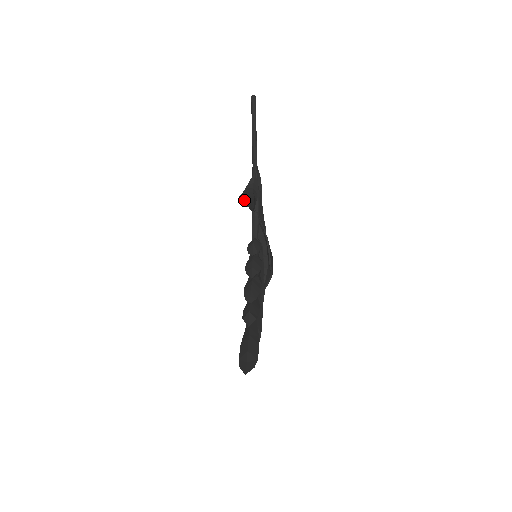
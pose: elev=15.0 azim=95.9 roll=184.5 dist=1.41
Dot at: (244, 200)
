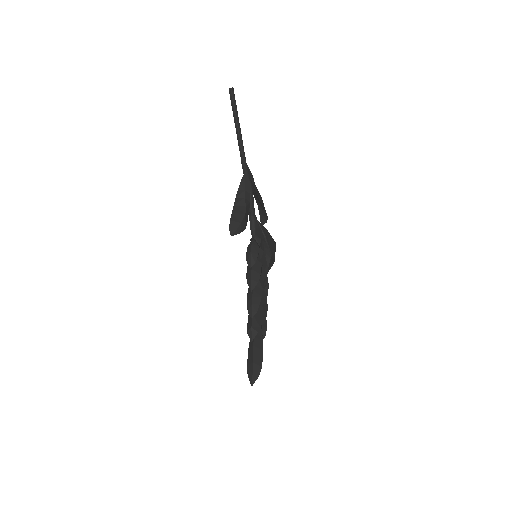
Dot at: (234, 227)
